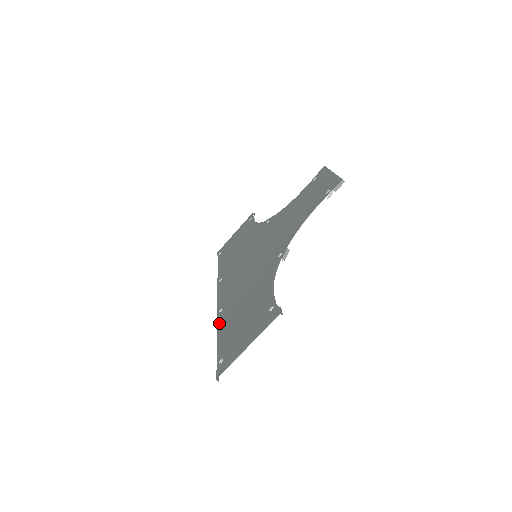
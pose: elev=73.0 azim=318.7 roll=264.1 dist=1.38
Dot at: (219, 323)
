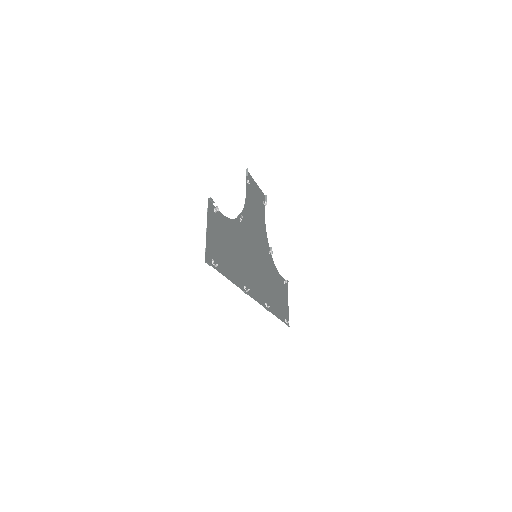
Dot at: (237, 283)
